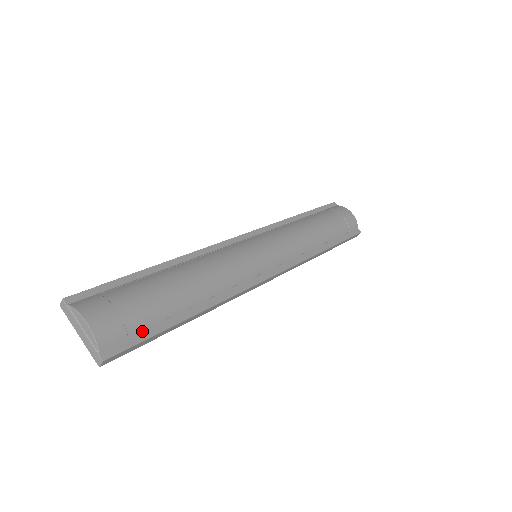
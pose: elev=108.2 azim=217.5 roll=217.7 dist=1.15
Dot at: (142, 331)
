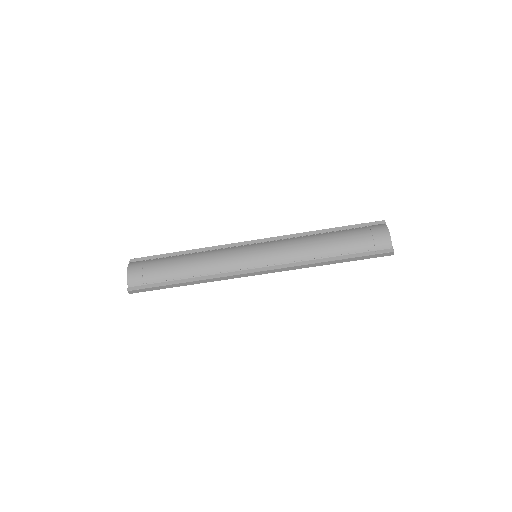
Dot at: (152, 283)
